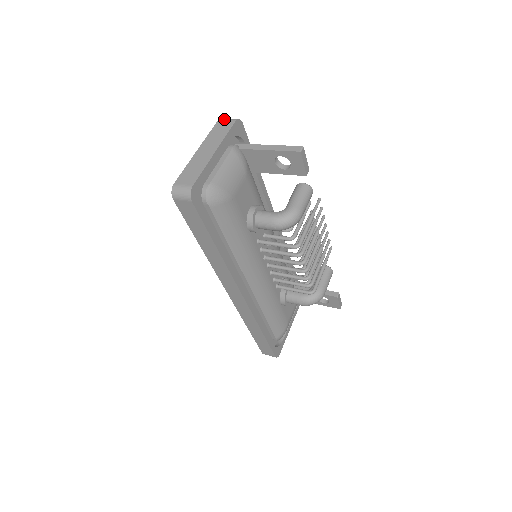
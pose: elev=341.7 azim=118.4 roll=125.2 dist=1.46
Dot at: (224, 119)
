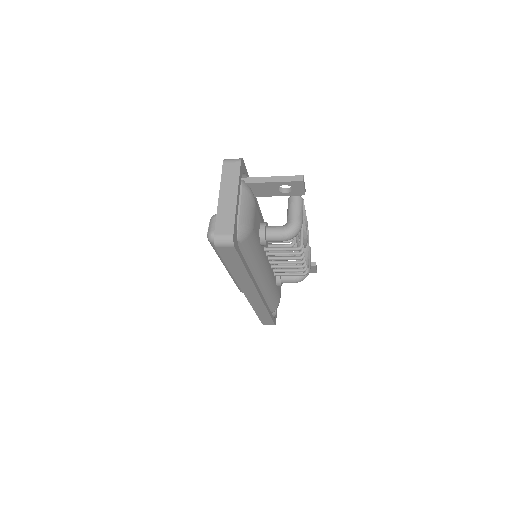
Dot at: (228, 160)
